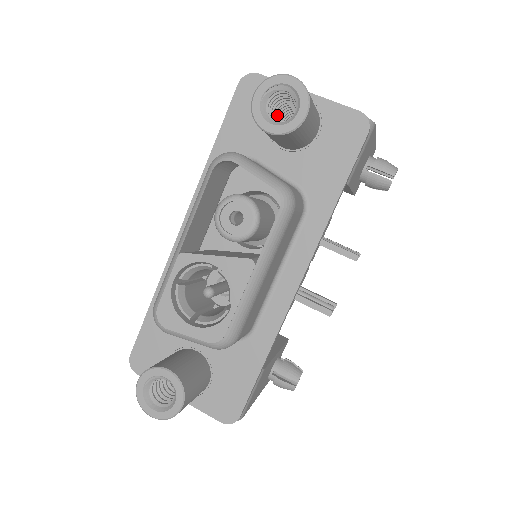
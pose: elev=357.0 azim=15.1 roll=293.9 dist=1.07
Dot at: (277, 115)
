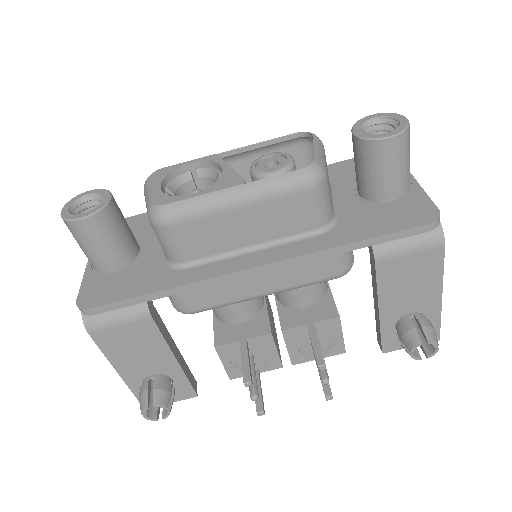
Dot at: occluded
